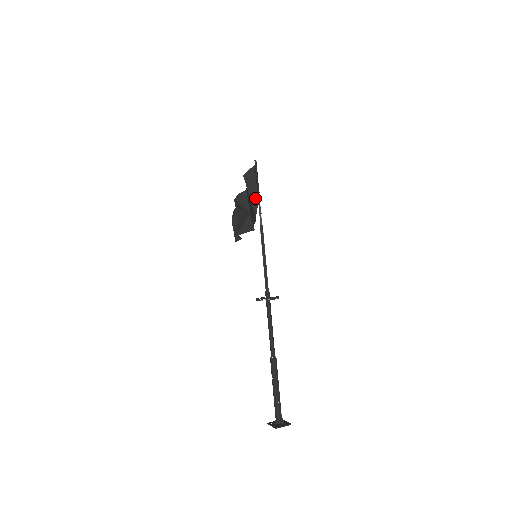
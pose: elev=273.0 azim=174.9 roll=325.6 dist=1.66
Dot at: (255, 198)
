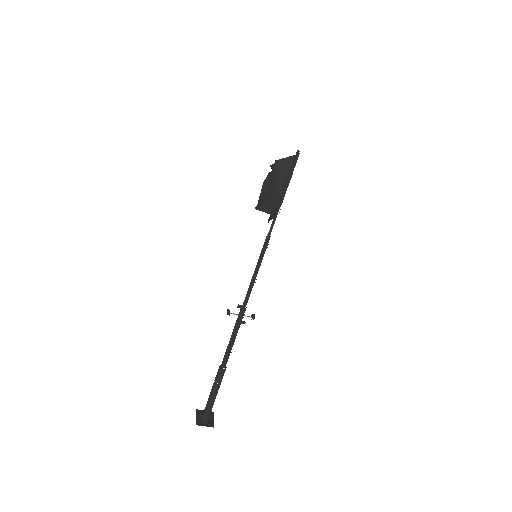
Dot at: (277, 198)
